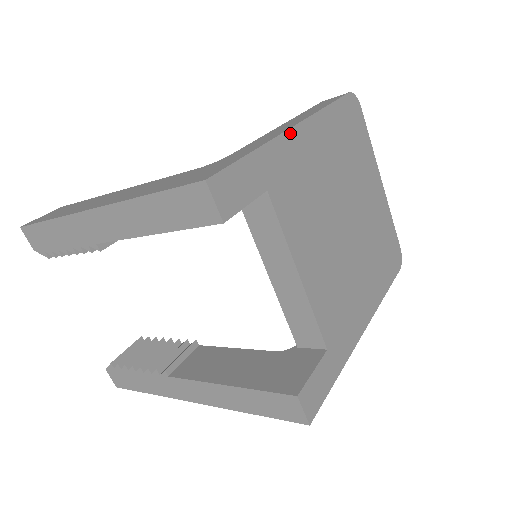
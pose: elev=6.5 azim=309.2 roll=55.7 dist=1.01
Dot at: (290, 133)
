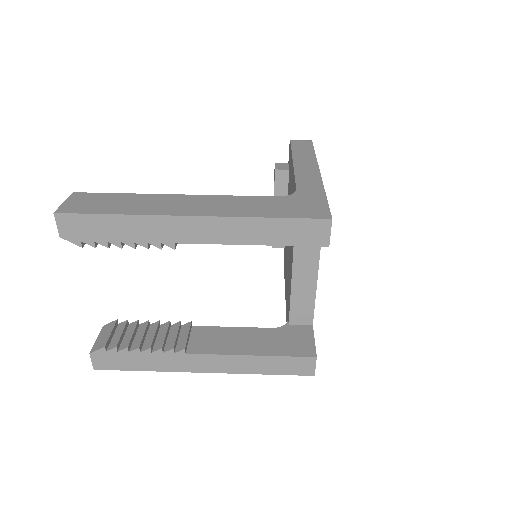
Dot at: occluded
